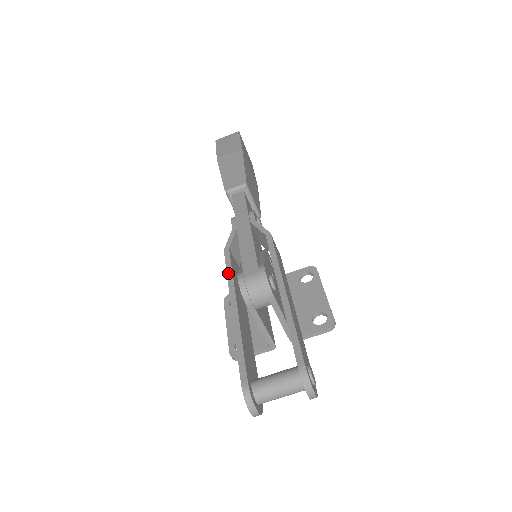
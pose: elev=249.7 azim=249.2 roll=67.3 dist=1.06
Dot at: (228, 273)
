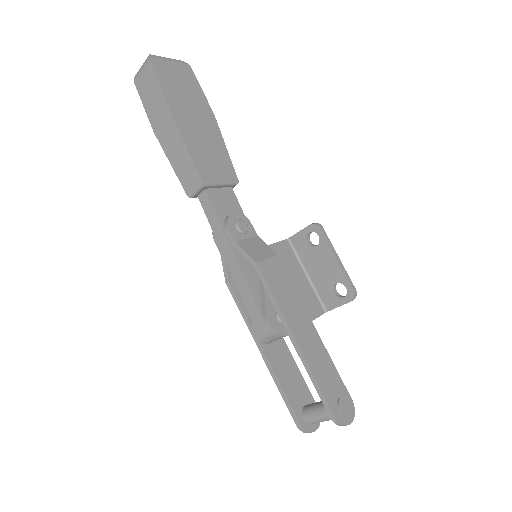
Dot at: (241, 313)
